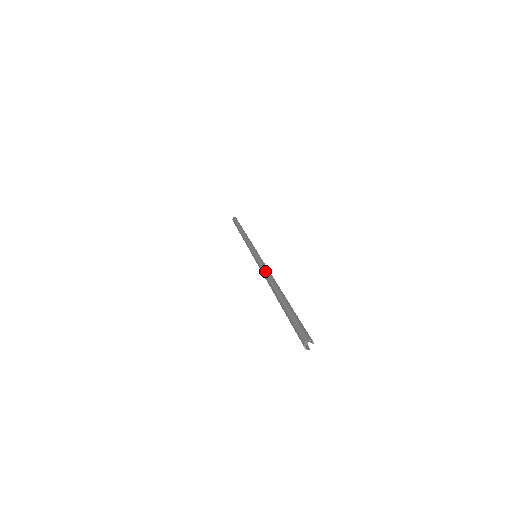
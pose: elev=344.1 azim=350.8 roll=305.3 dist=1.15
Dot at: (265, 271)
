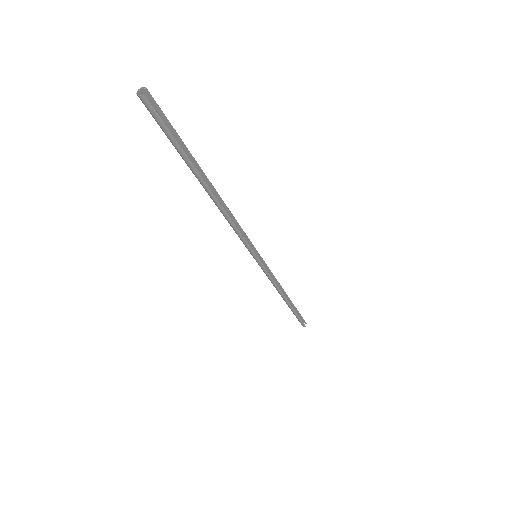
Dot at: occluded
